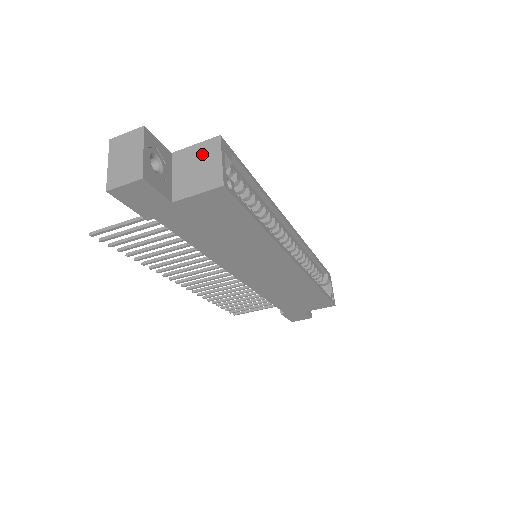
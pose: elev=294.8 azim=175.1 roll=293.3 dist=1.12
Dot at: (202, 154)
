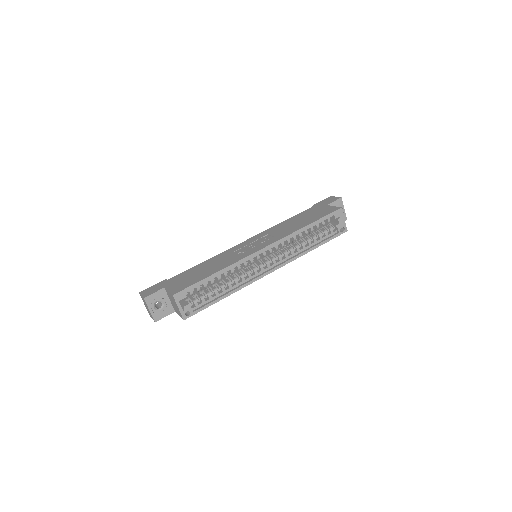
Dot at: (172, 299)
